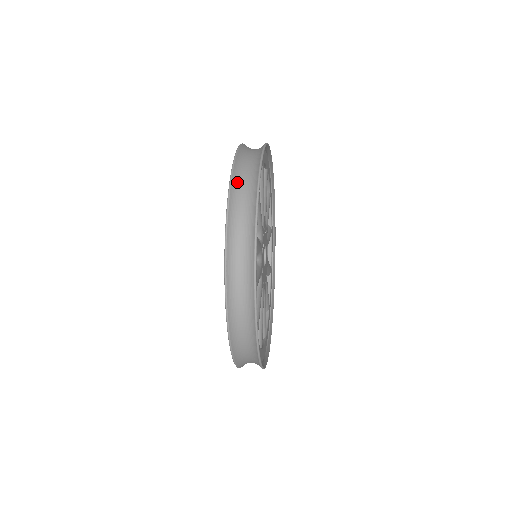
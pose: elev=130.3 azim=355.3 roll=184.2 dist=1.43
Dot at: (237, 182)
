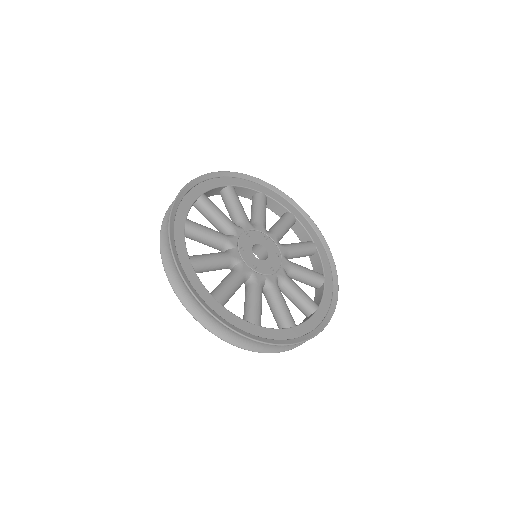
Dot at: (210, 325)
